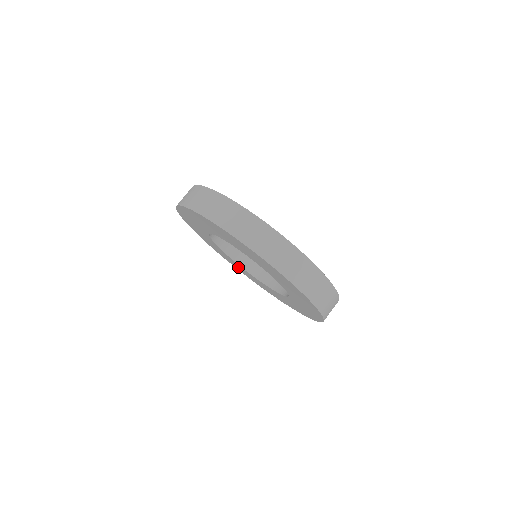
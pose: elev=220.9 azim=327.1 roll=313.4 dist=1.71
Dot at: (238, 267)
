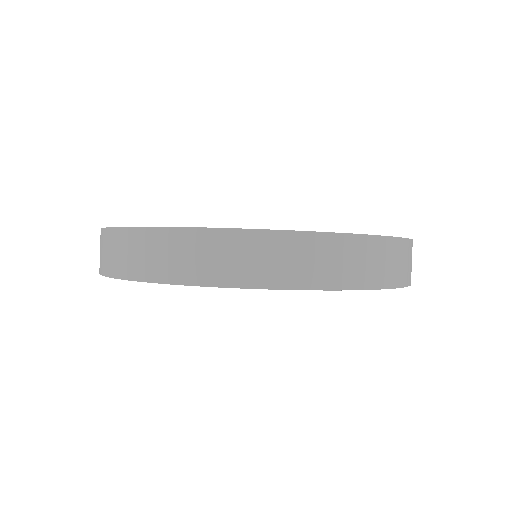
Dot at: occluded
